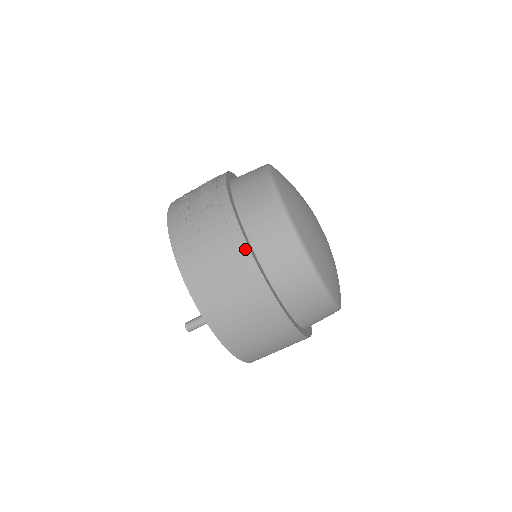
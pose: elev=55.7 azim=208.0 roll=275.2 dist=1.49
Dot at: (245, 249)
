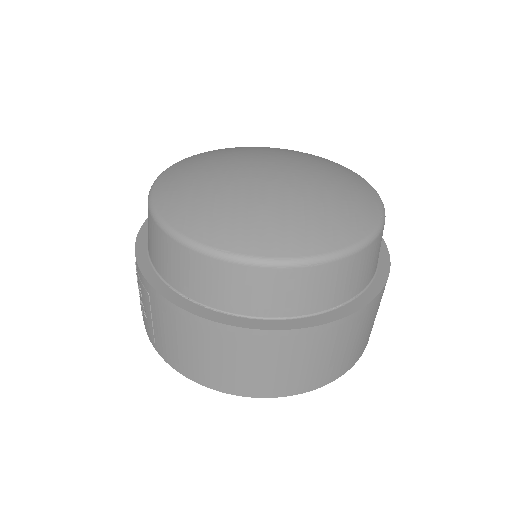
Dot at: (168, 305)
